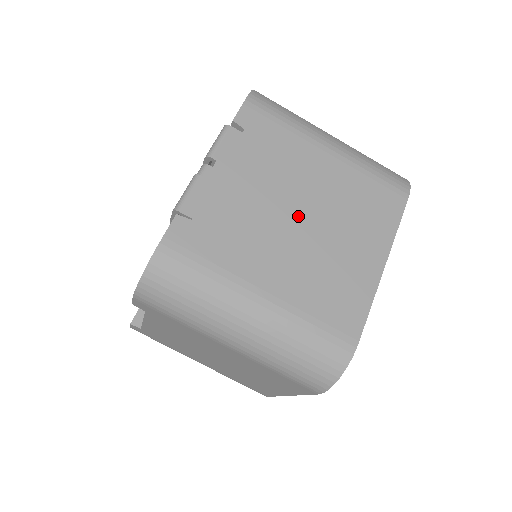
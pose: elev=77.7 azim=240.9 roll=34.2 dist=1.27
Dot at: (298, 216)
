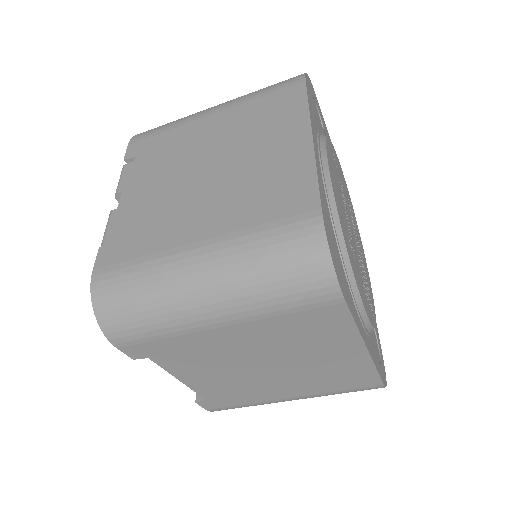
Dot at: (205, 170)
